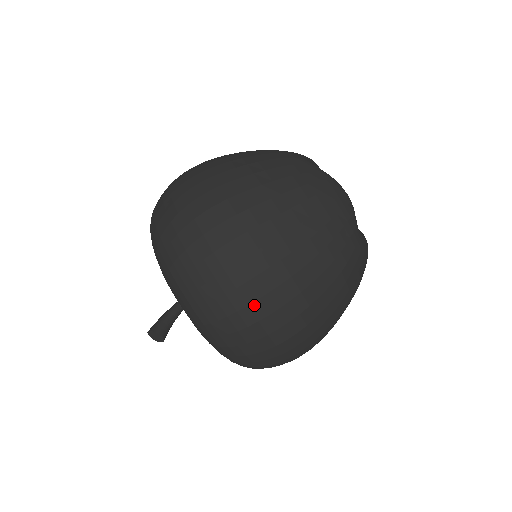
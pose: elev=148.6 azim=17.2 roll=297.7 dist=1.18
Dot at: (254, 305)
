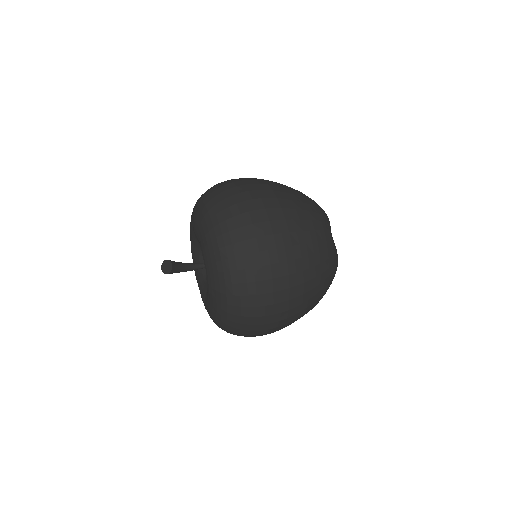
Dot at: (253, 213)
